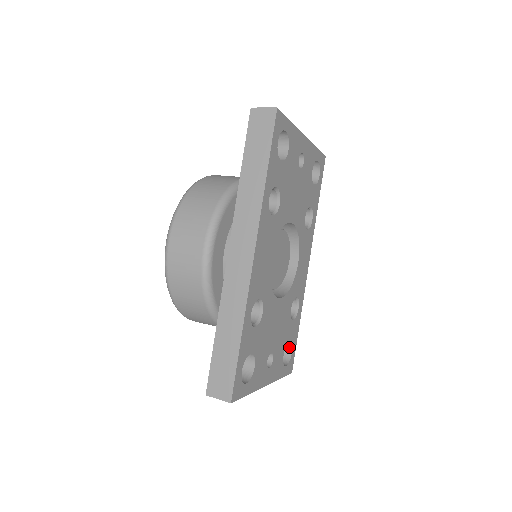
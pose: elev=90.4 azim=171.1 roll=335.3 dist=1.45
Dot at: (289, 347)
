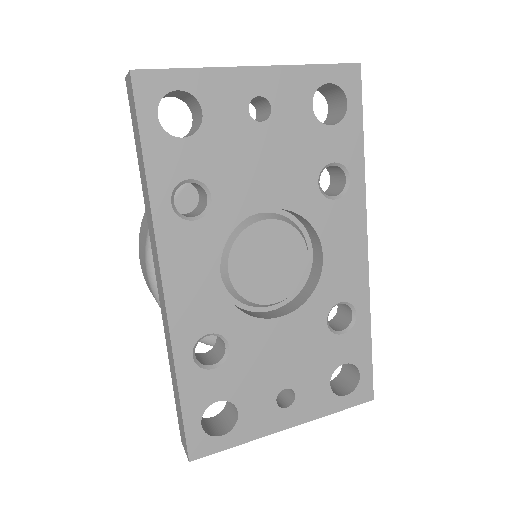
Dot at: (355, 367)
